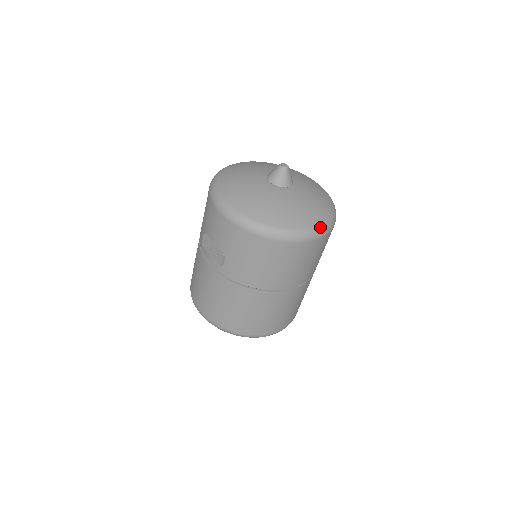
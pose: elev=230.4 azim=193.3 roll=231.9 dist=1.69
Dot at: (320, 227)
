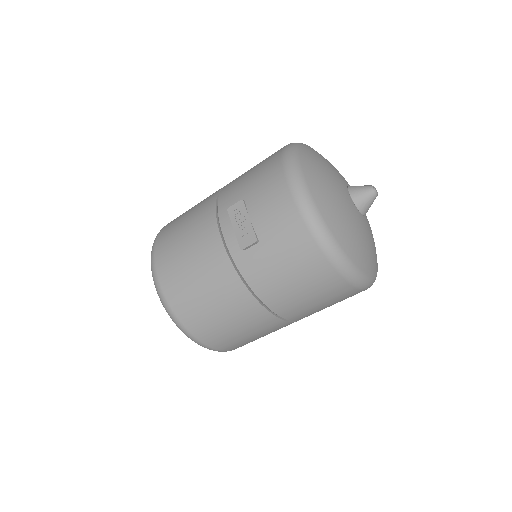
Dot at: (371, 279)
